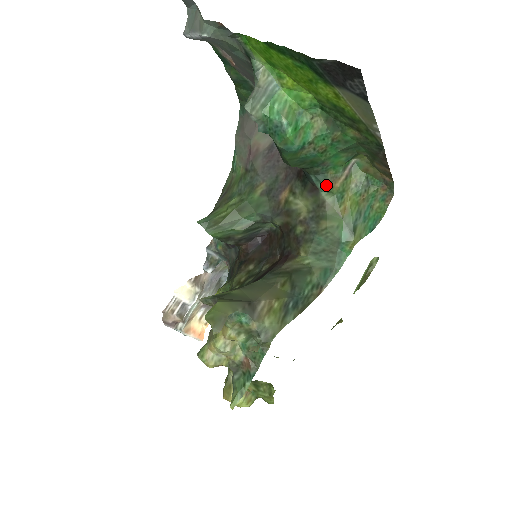
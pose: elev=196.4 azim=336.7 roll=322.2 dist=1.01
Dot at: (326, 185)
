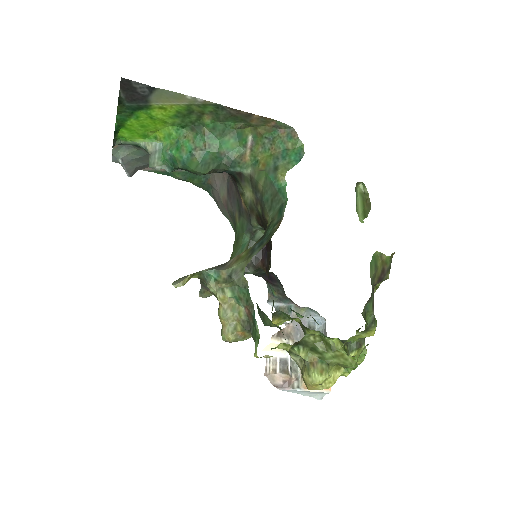
Dot at: (239, 165)
